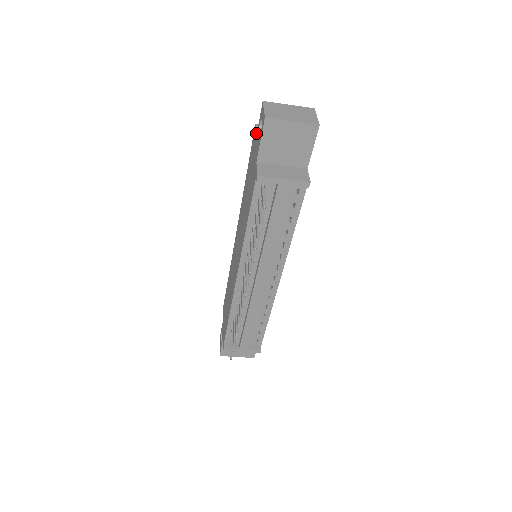
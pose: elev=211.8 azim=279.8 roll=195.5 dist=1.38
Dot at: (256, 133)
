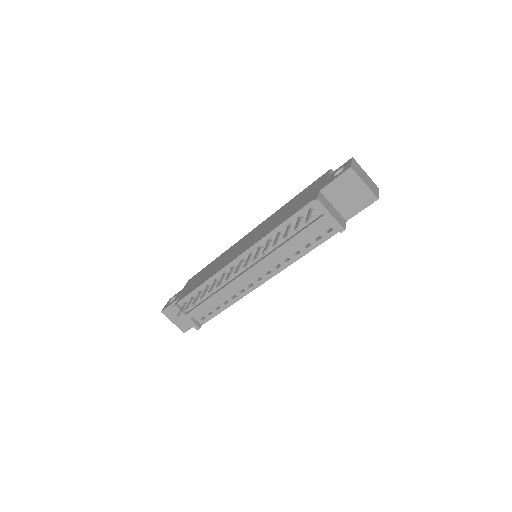
Dot at: (330, 174)
